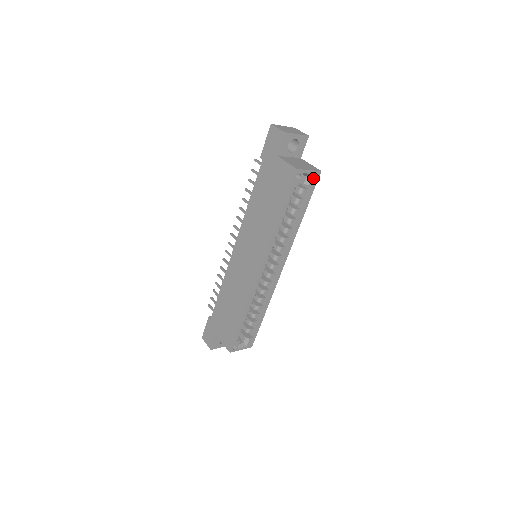
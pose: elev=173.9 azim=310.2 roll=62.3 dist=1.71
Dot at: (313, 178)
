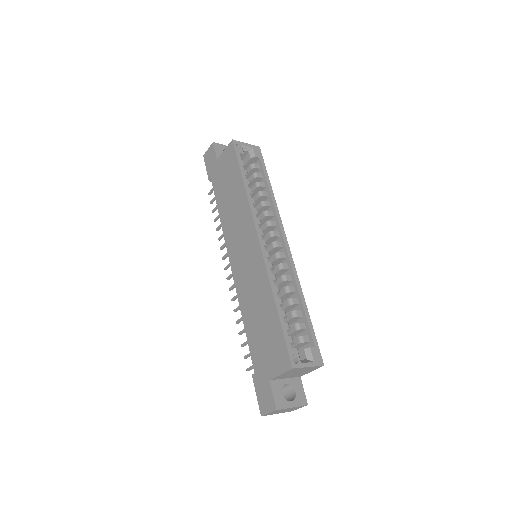
Dot at: (255, 152)
